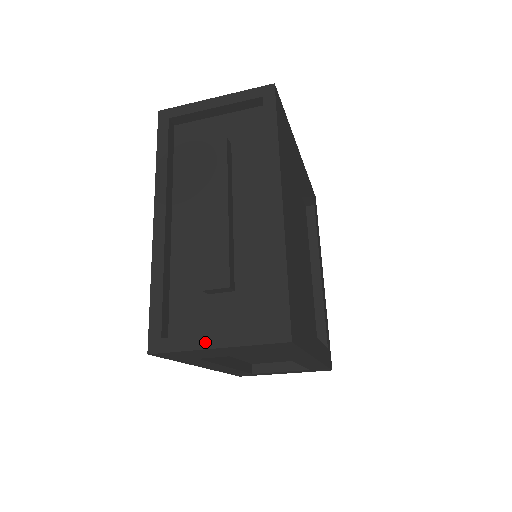
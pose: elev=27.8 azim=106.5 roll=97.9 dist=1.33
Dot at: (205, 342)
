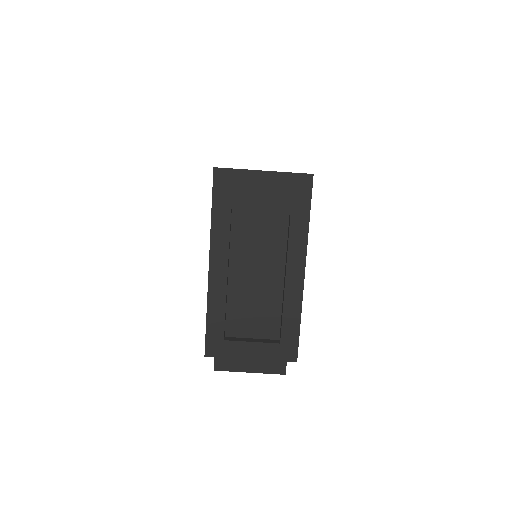
Dot at: (256, 170)
